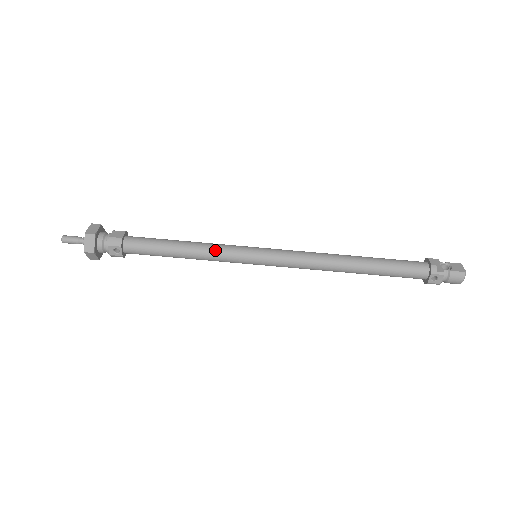
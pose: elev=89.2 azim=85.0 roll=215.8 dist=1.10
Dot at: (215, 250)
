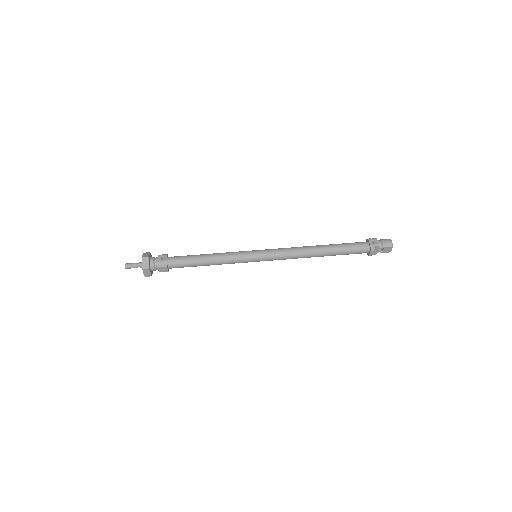
Dot at: (229, 252)
